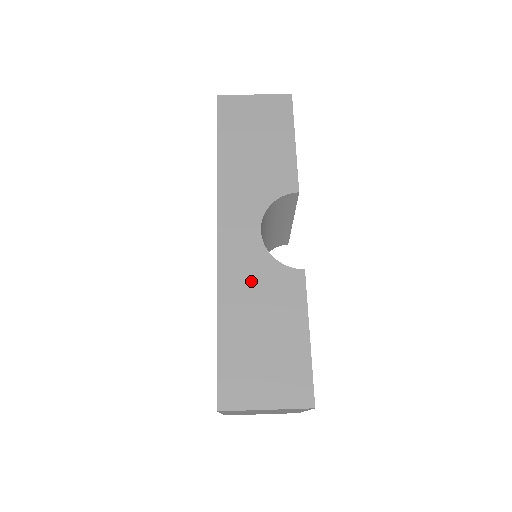
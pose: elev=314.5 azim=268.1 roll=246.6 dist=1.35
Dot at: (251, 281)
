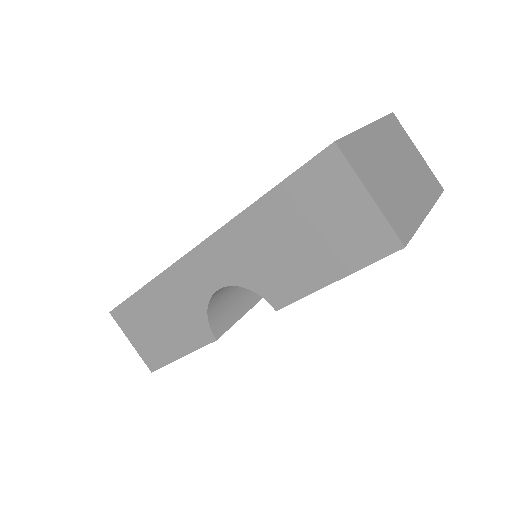
Dot at: (180, 300)
